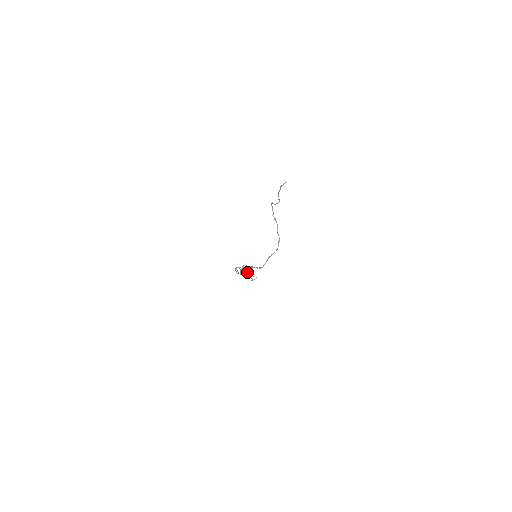
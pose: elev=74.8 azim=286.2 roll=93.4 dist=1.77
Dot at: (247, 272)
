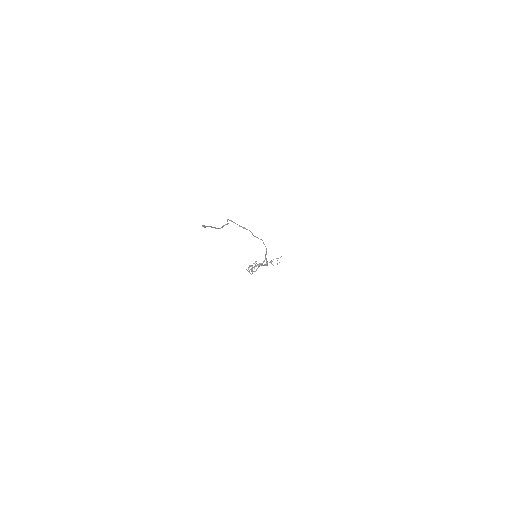
Dot at: occluded
